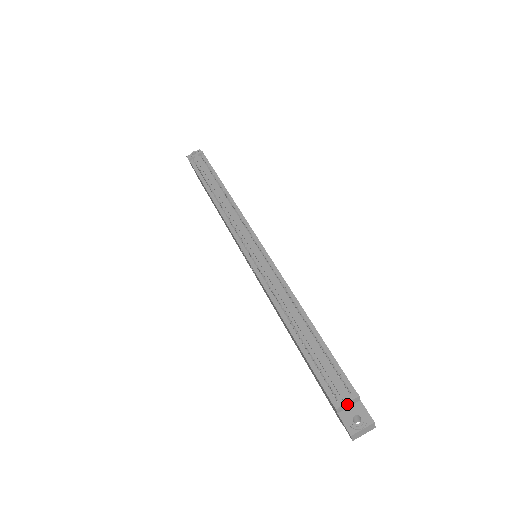
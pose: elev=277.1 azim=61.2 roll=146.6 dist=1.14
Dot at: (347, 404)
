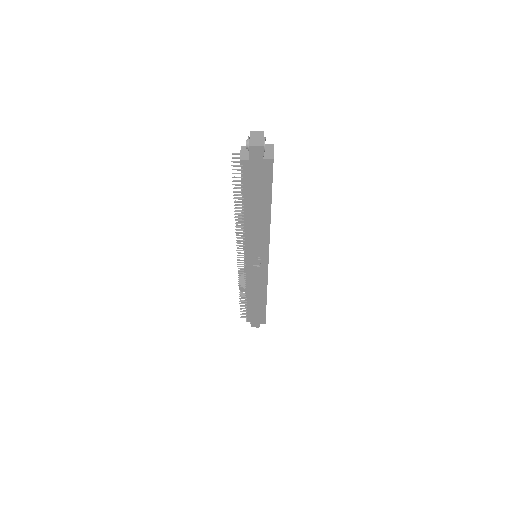
Dot at: (243, 154)
